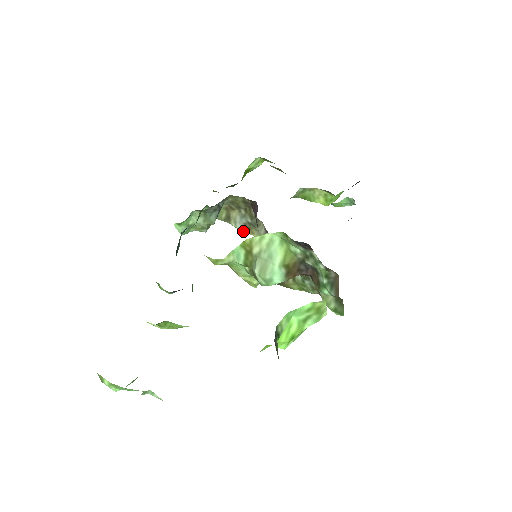
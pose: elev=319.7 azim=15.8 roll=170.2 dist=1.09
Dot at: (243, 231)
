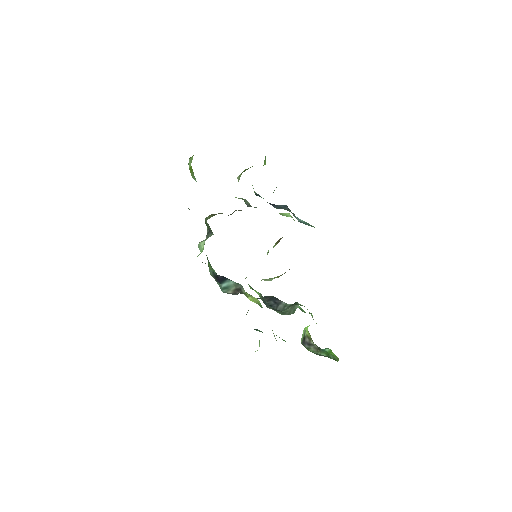
Dot at: occluded
